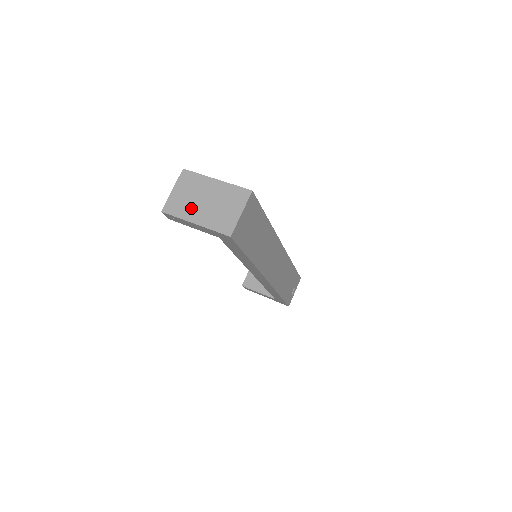
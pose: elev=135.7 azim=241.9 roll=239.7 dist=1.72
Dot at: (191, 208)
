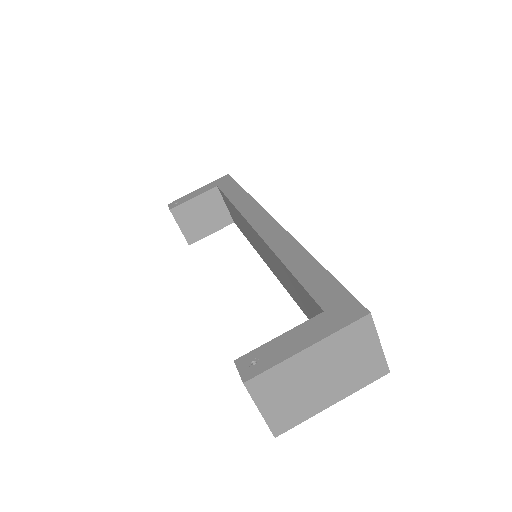
Dot at: (310, 400)
